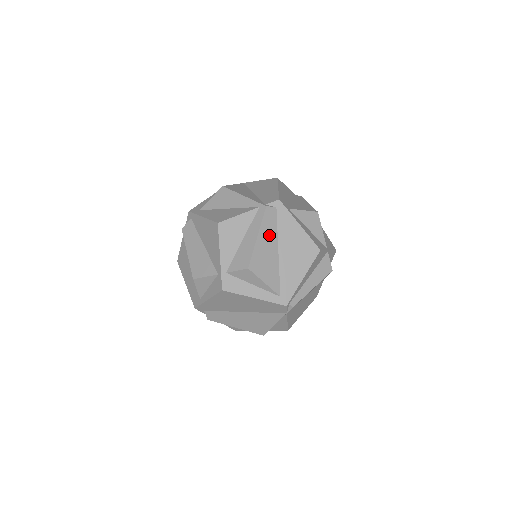
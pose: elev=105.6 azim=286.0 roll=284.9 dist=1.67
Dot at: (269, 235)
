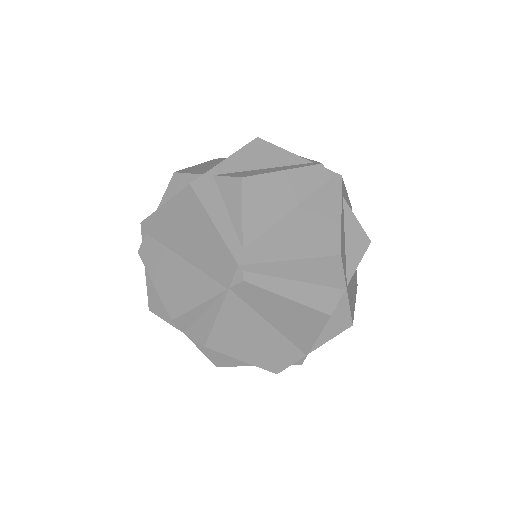
Dot at: (298, 186)
